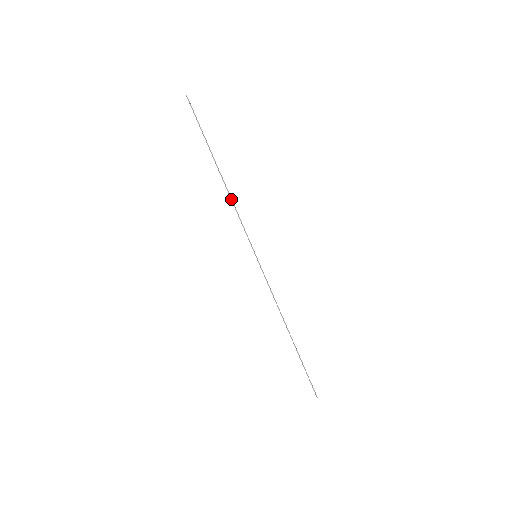
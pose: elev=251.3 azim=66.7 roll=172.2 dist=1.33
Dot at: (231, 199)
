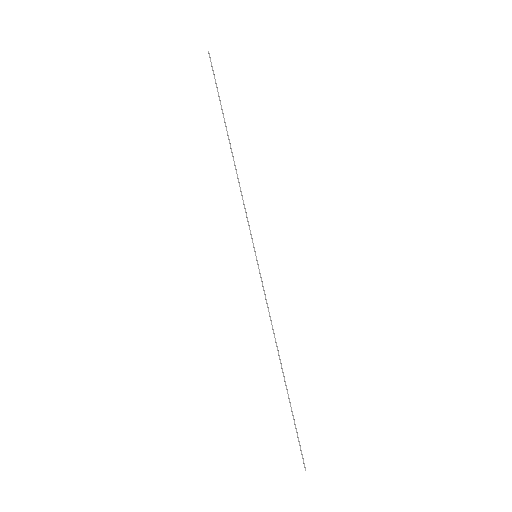
Dot at: (238, 179)
